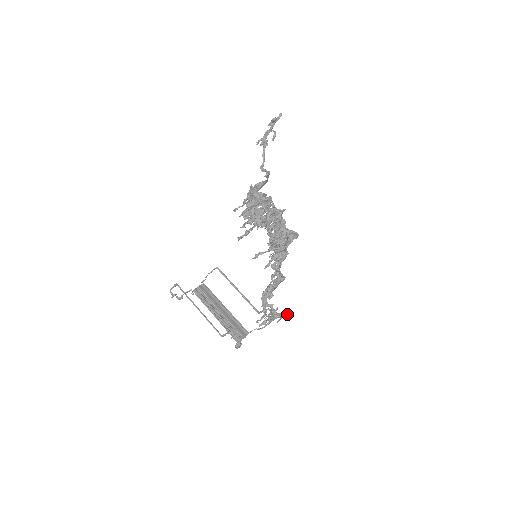
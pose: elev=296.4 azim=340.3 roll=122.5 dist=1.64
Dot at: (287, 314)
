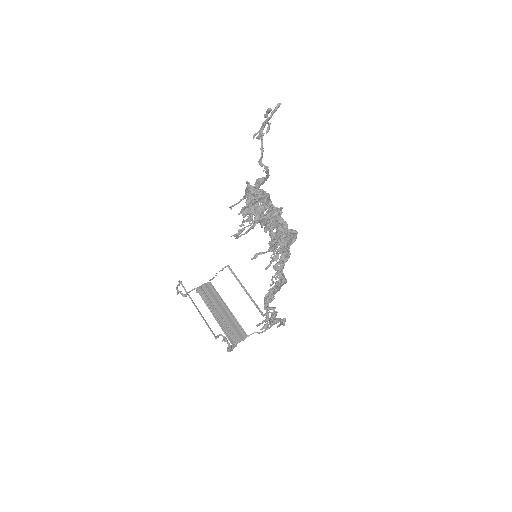
Dot at: (284, 320)
